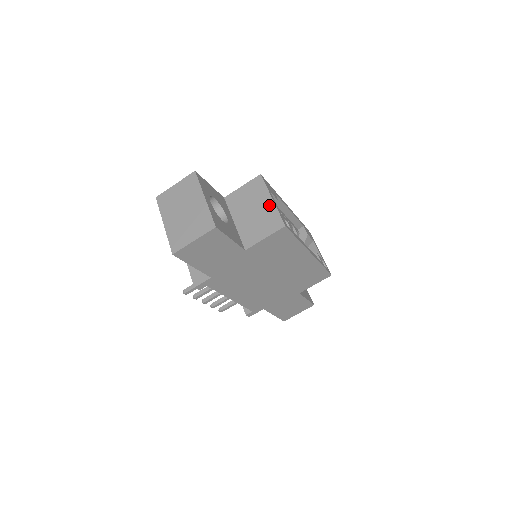
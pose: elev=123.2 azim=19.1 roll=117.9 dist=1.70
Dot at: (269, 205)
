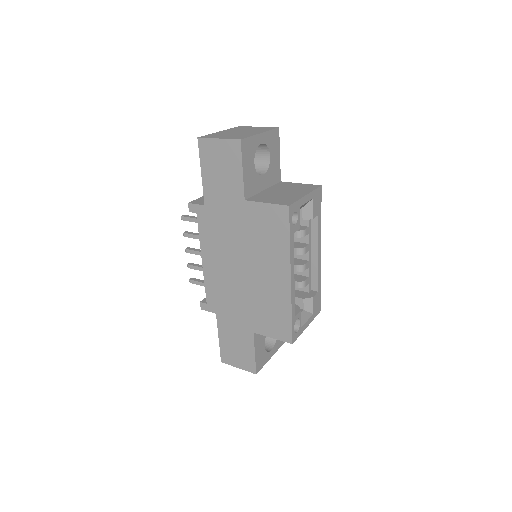
Dot at: (299, 195)
